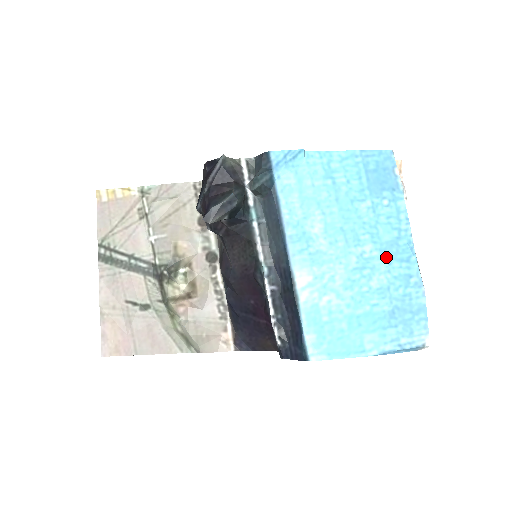
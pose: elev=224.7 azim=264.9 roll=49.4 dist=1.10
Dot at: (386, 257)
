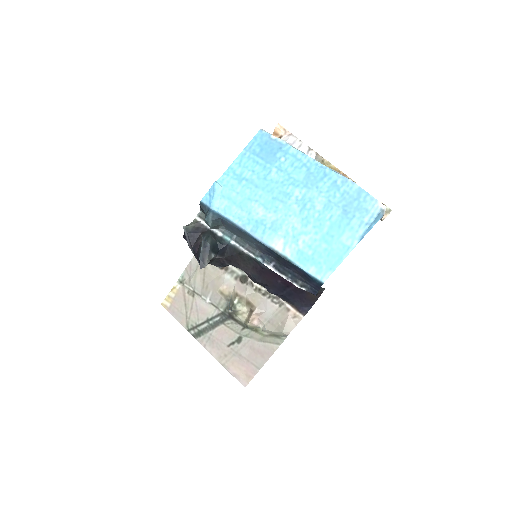
Dot at: (311, 187)
